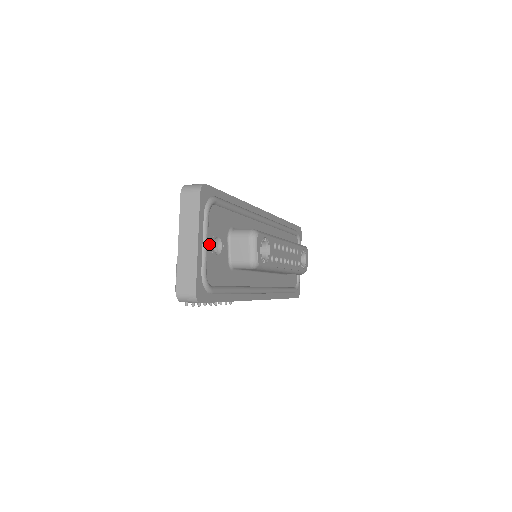
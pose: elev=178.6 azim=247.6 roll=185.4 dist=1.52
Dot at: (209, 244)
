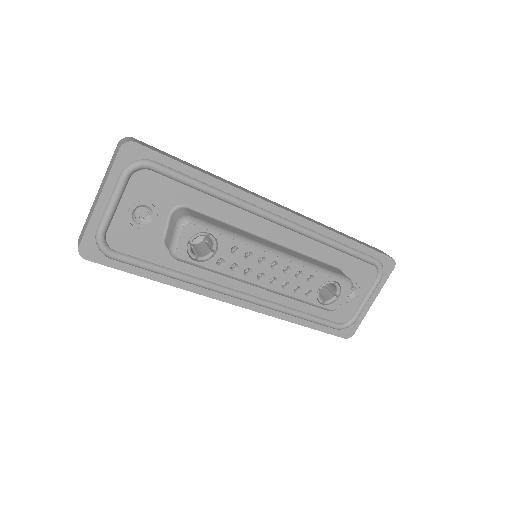
Dot at: (124, 208)
